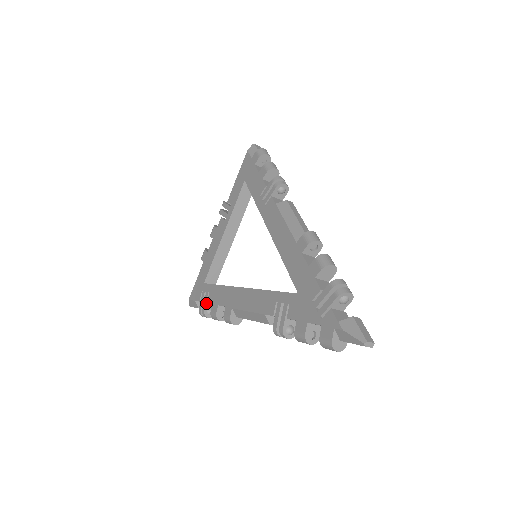
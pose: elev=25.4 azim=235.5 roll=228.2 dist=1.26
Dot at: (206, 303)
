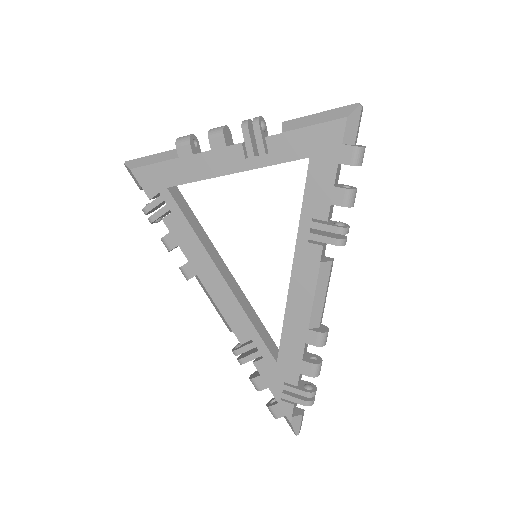
Dot at: (160, 217)
